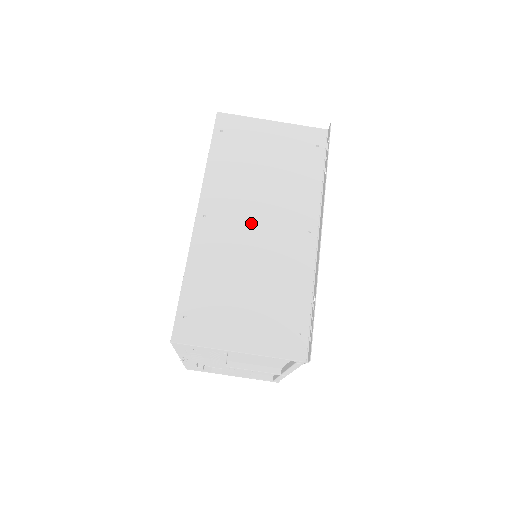
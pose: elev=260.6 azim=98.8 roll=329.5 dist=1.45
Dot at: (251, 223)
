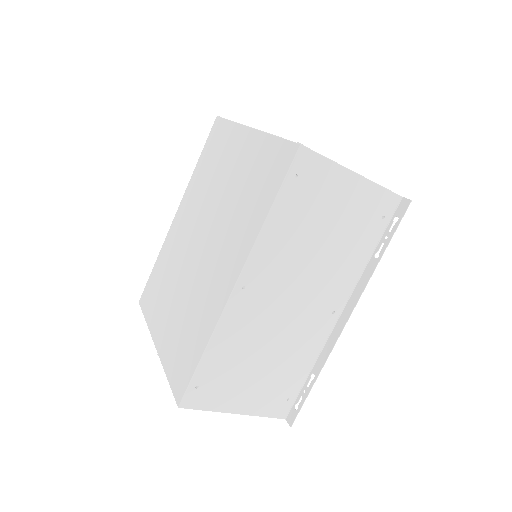
Dot at: (286, 299)
